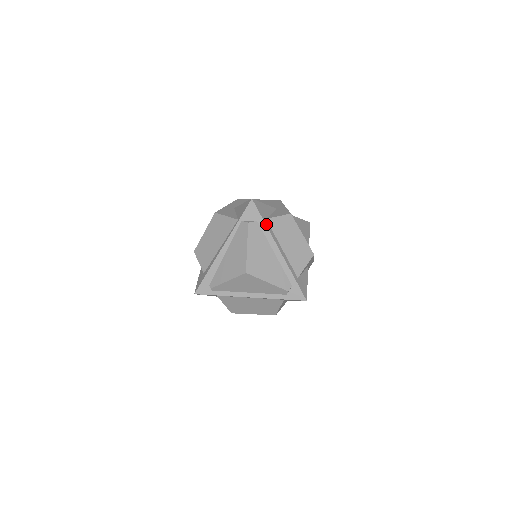
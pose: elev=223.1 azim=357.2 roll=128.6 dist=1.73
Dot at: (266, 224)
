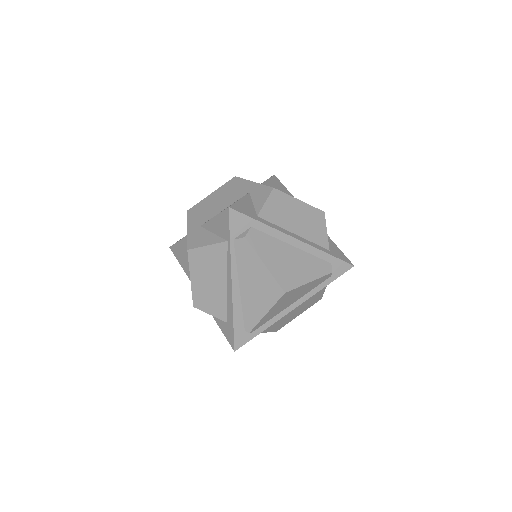
Dot at: (263, 222)
